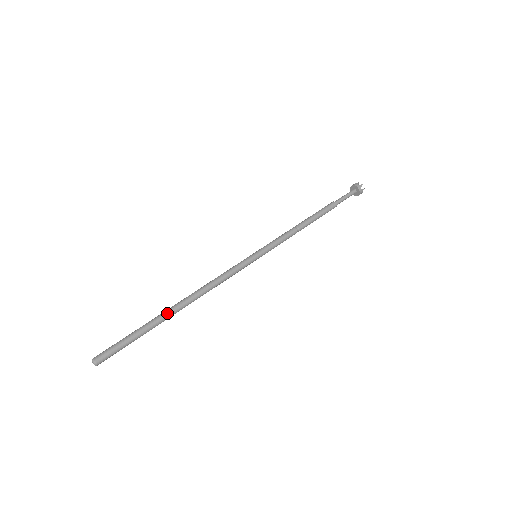
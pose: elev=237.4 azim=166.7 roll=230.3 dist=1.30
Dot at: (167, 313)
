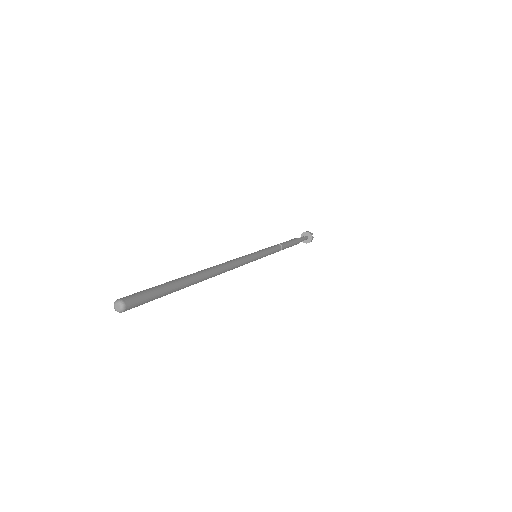
Dot at: (195, 275)
